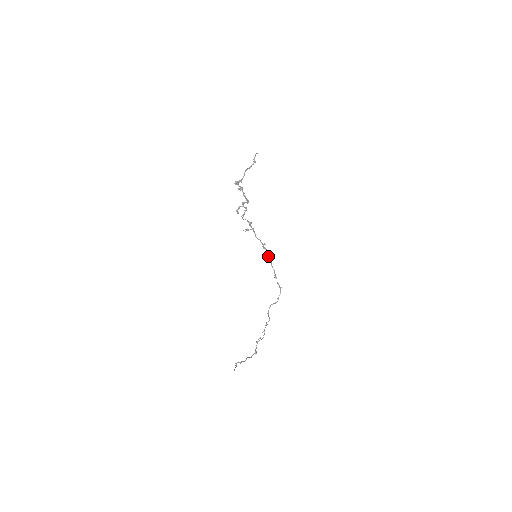
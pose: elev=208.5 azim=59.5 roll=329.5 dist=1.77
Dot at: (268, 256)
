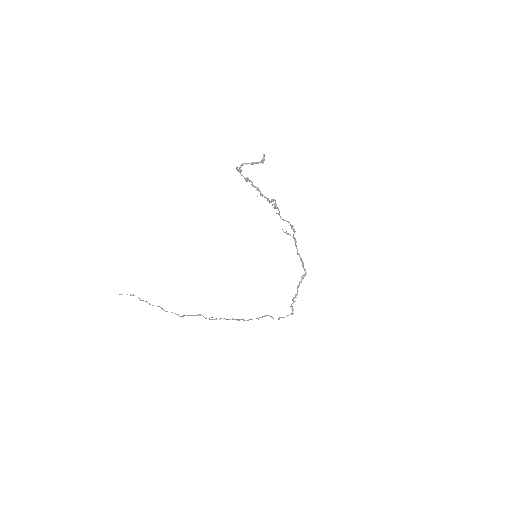
Dot at: occluded
